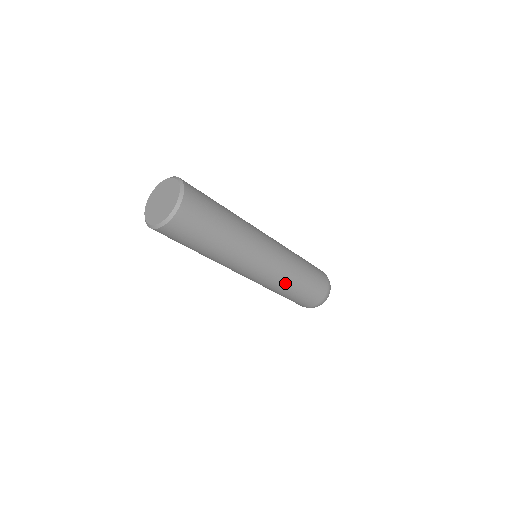
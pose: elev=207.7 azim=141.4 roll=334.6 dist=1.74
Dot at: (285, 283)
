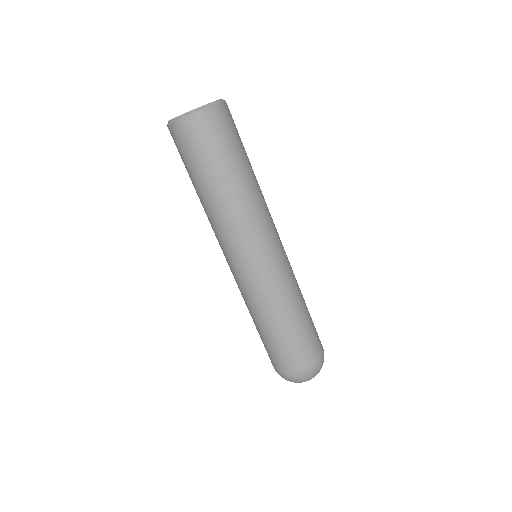
Dot at: (276, 301)
